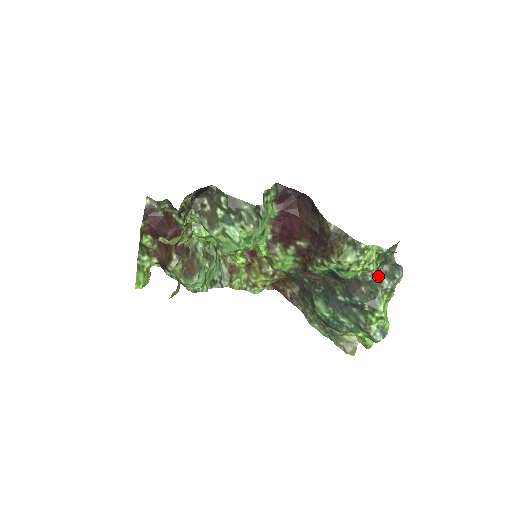
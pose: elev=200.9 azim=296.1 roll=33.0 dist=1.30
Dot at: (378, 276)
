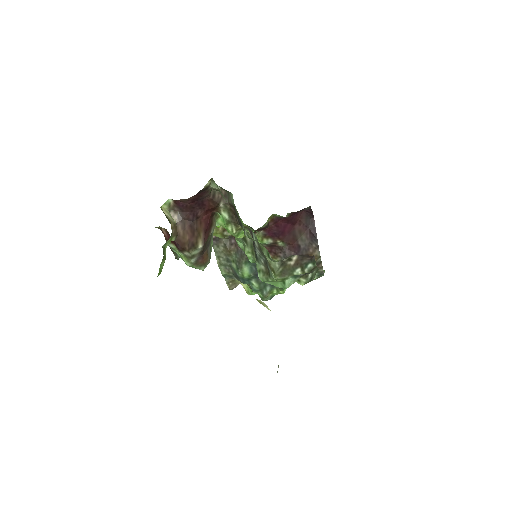
Dot at: occluded
